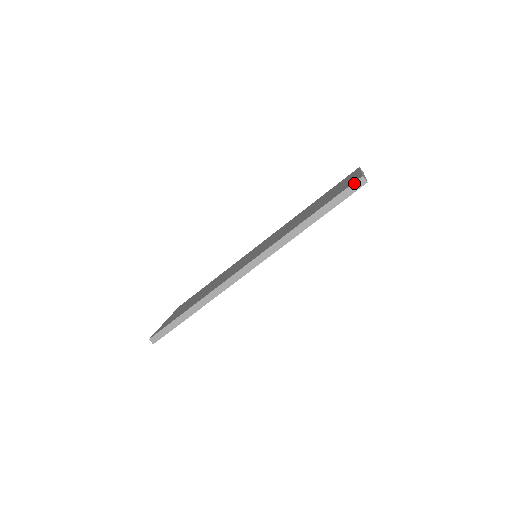
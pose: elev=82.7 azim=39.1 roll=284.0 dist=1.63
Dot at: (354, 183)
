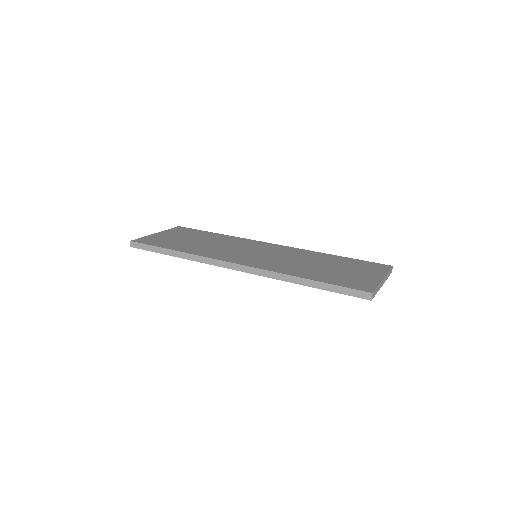
Dot at: (362, 291)
